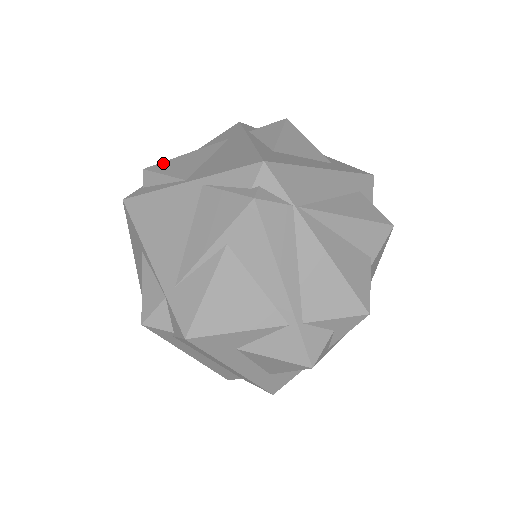
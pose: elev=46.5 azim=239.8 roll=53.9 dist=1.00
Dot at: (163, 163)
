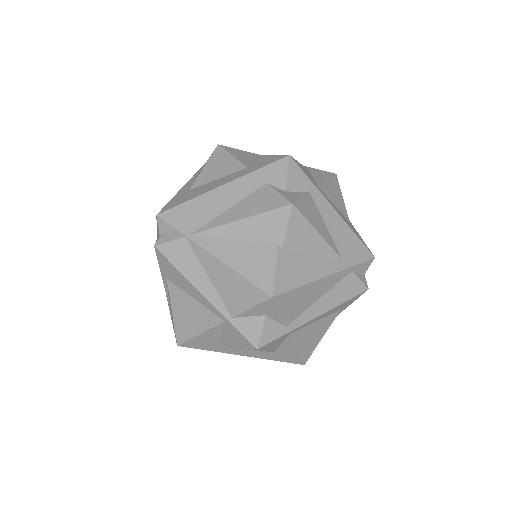
Dot at: occluded
